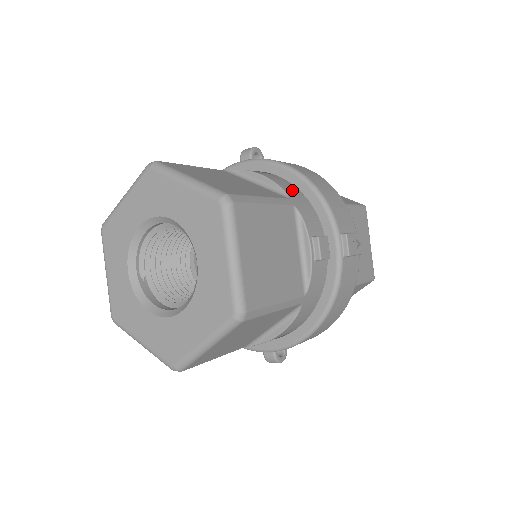
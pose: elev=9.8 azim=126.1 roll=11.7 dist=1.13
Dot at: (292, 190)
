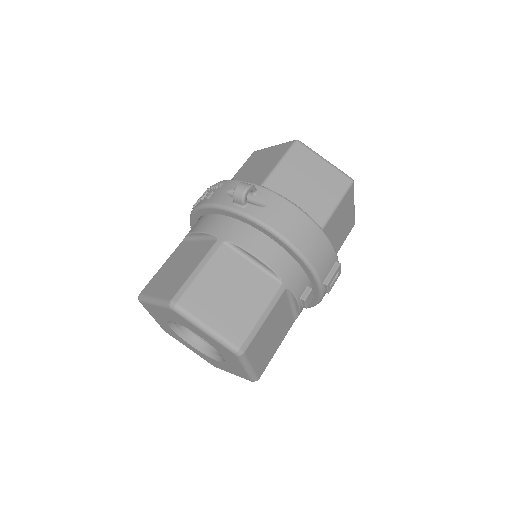
Dot at: (284, 263)
